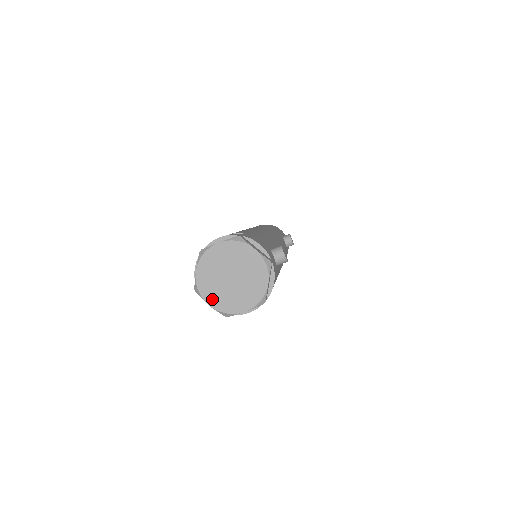
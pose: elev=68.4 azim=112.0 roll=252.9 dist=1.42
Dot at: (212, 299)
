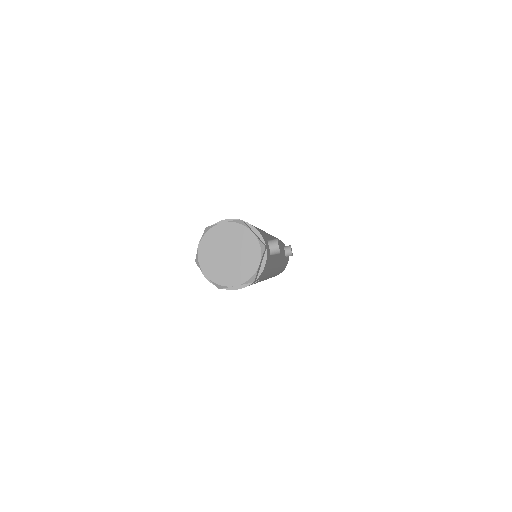
Dot at: (209, 270)
